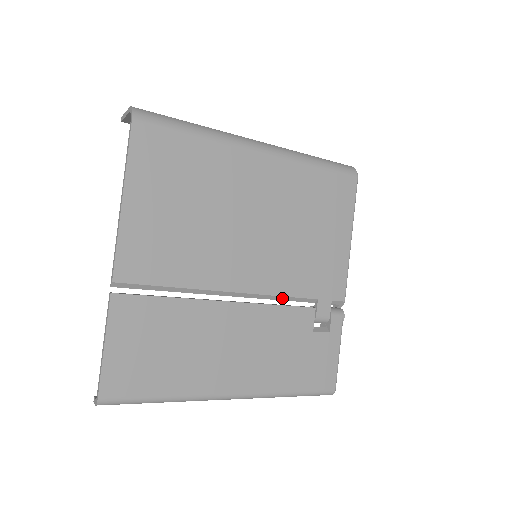
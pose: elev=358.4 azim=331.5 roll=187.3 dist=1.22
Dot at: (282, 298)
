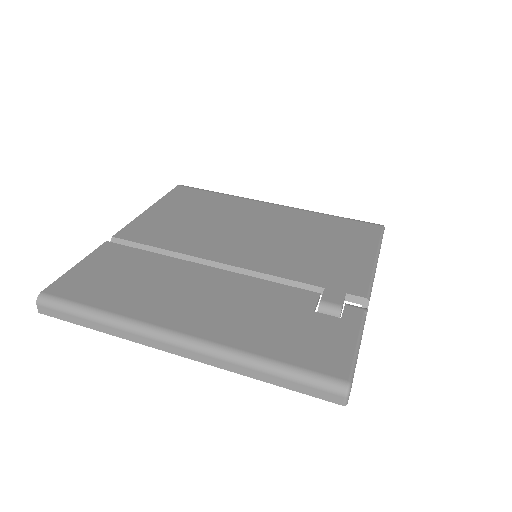
Dot at: (276, 280)
